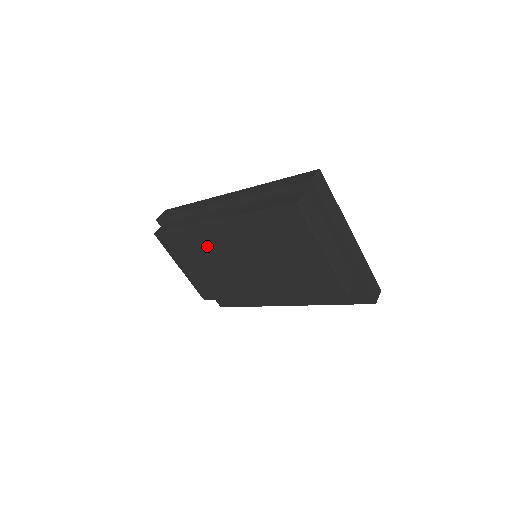
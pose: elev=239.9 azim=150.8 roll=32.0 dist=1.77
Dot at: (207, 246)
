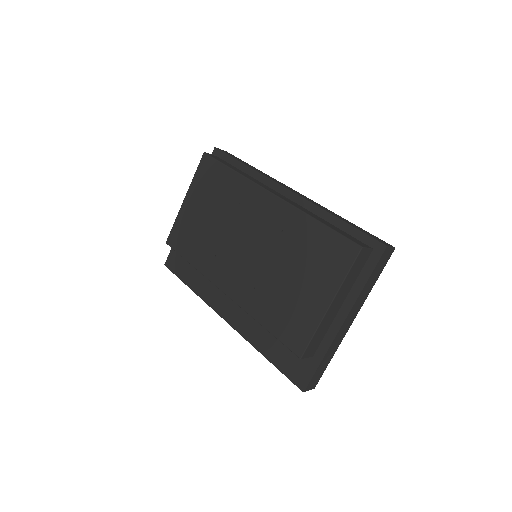
Dot at: (235, 205)
